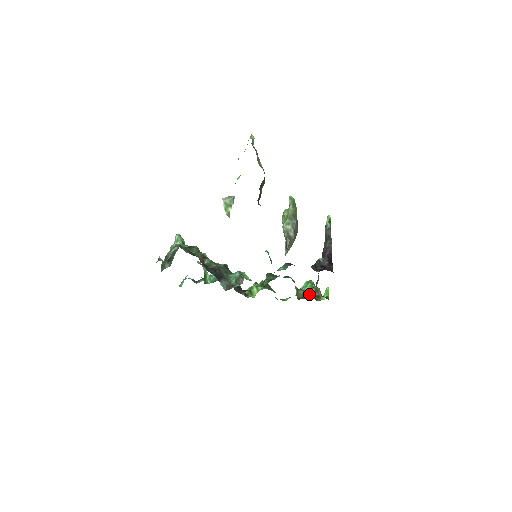
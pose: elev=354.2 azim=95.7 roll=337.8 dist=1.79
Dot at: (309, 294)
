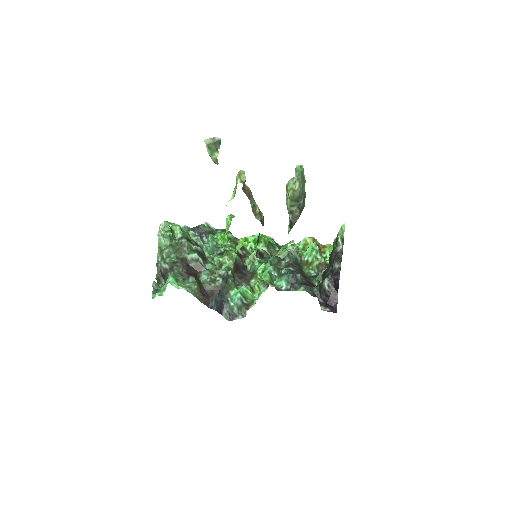
Dot at: (313, 266)
